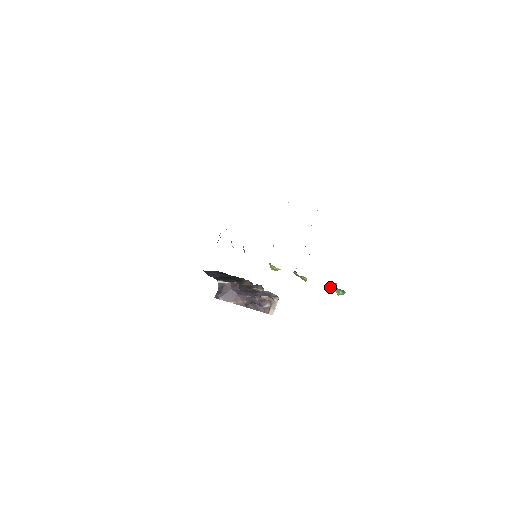
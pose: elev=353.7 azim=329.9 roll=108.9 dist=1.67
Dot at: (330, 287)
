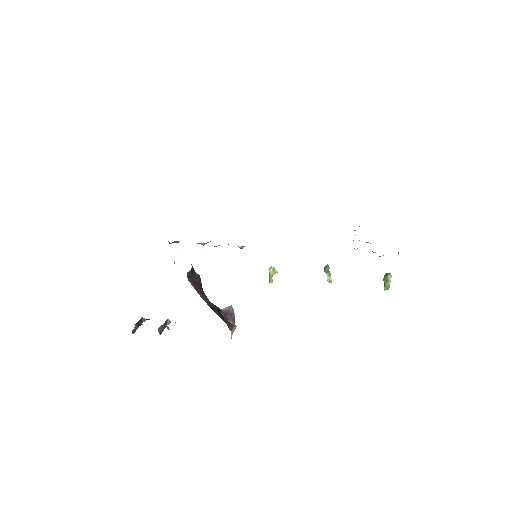
Dot at: (385, 274)
